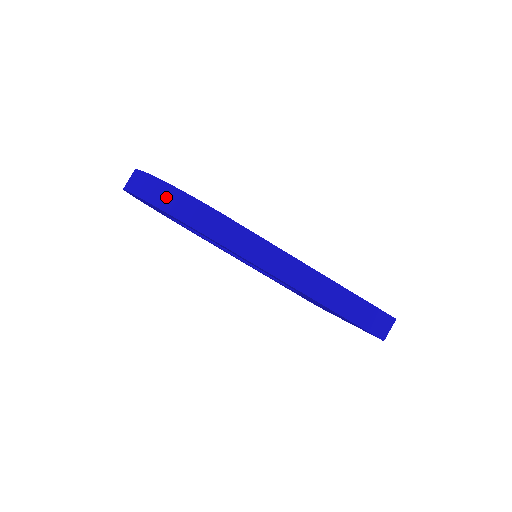
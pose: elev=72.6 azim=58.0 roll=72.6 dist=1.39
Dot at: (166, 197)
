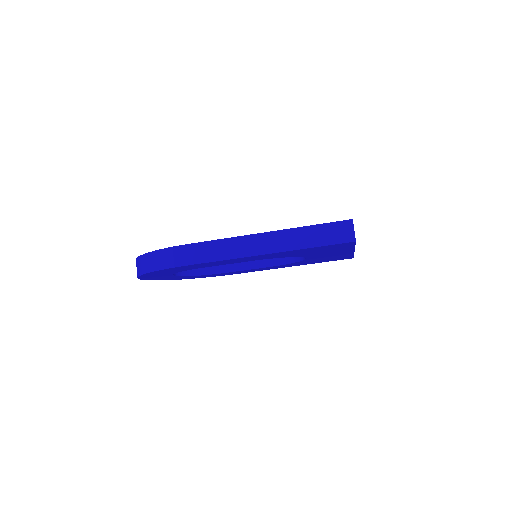
Dot at: (149, 262)
